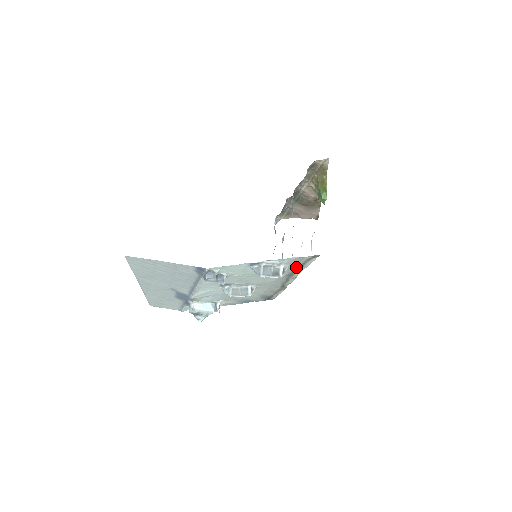
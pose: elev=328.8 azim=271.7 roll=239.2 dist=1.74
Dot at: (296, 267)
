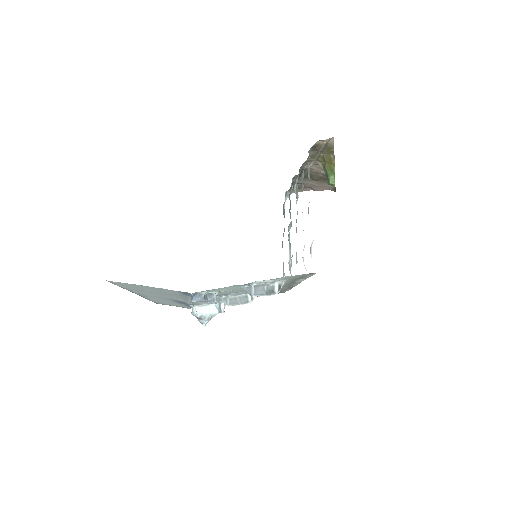
Dot at: (295, 279)
